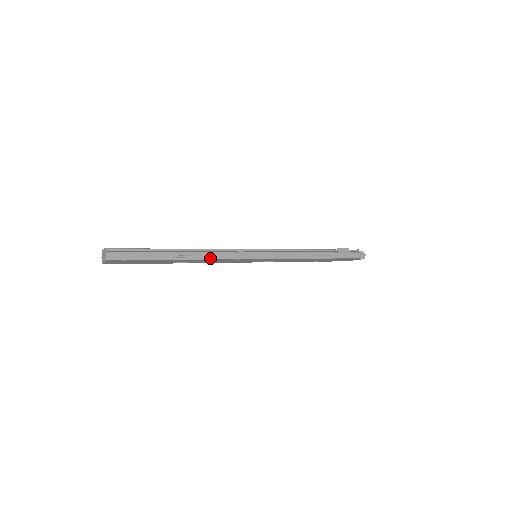
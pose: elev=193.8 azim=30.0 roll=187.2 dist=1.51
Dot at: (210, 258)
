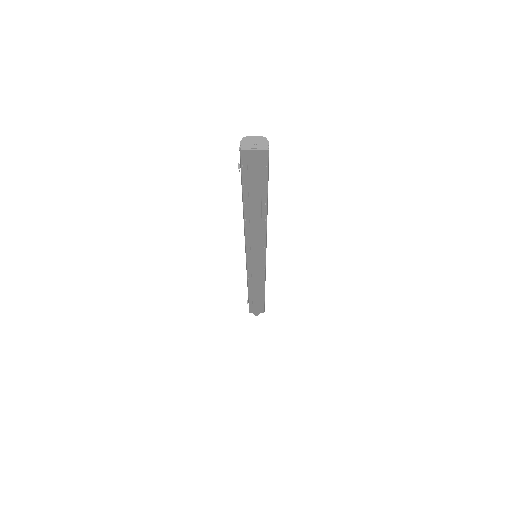
Dot at: occluded
